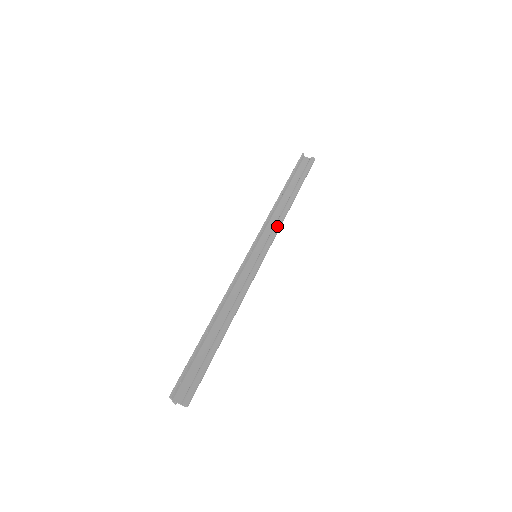
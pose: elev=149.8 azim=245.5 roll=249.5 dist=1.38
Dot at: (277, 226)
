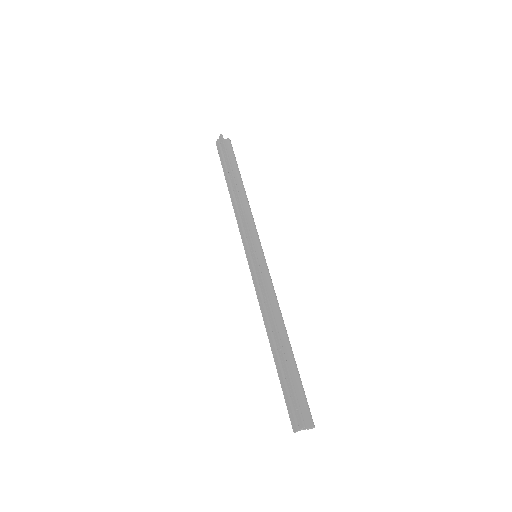
Dot at: (253, 220)
